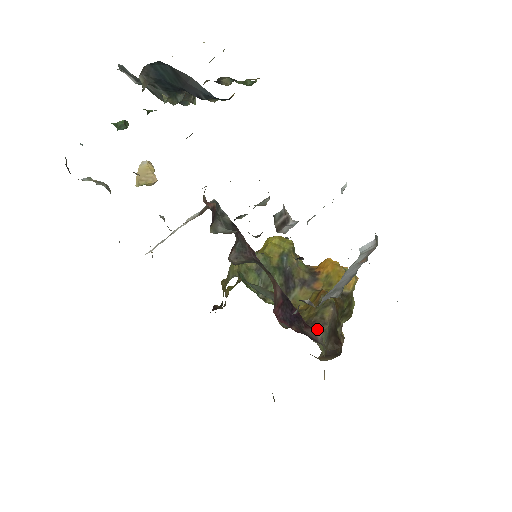
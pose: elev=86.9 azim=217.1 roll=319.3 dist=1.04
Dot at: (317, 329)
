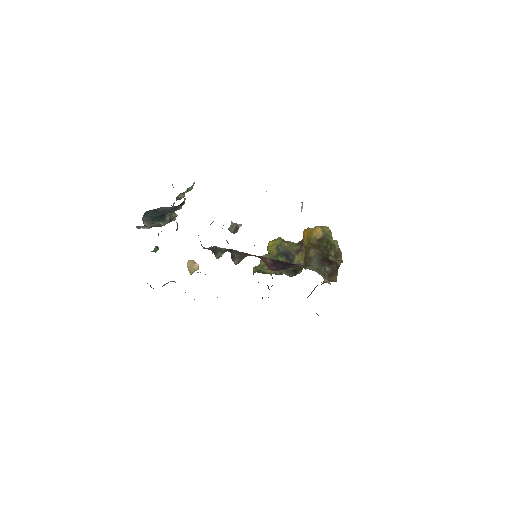
Dot at: (309, 264)
